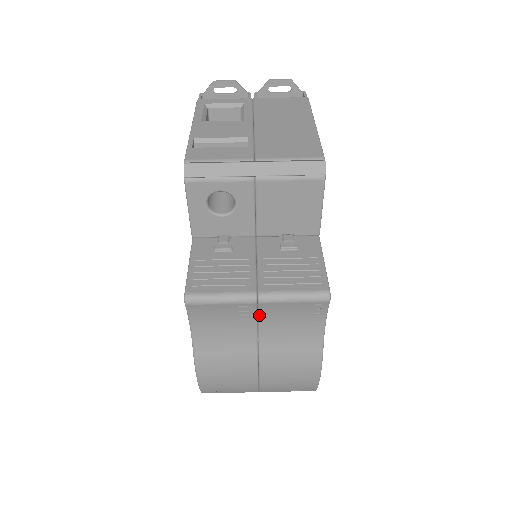
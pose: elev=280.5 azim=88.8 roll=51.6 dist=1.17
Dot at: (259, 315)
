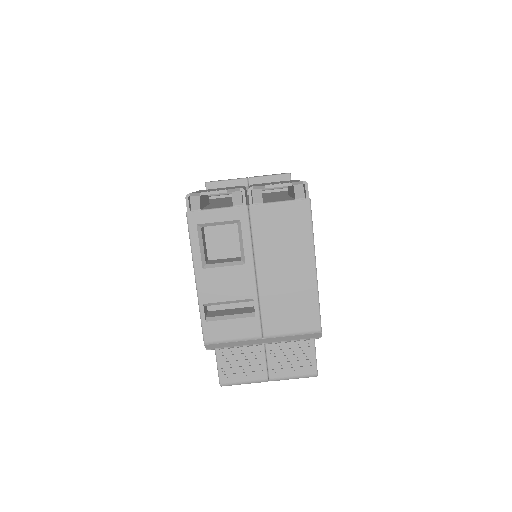
Dot at: occluded
